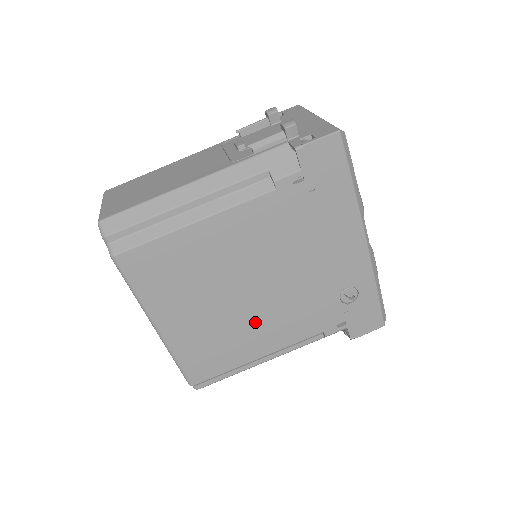
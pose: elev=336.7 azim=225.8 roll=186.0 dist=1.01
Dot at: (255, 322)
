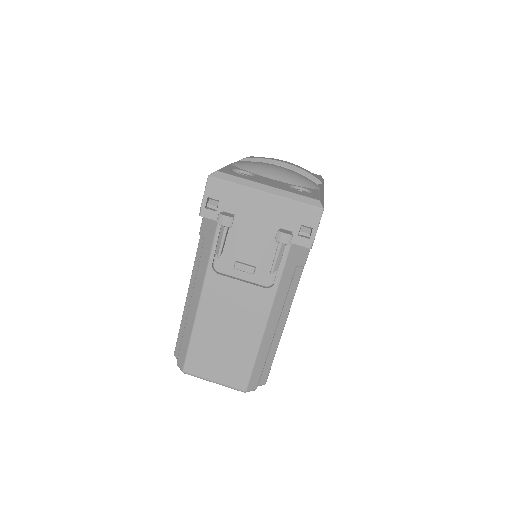
Dot at: occluded
